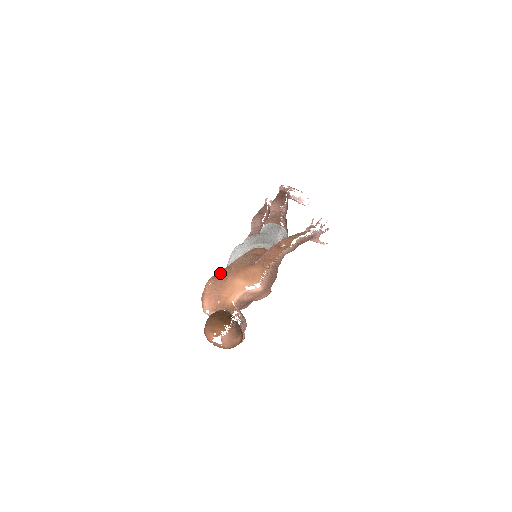
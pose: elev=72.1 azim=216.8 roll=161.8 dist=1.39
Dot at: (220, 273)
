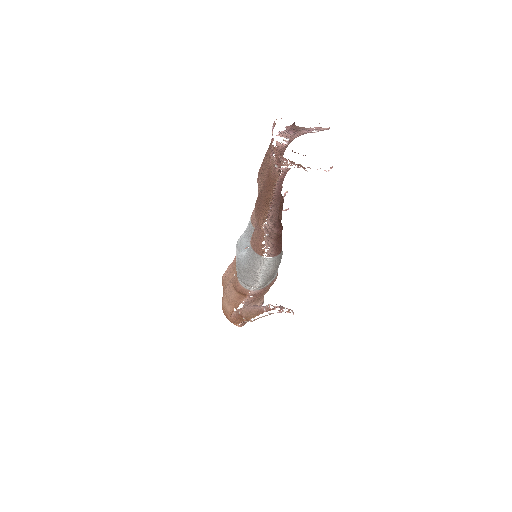
Dot at: (223, 285)
